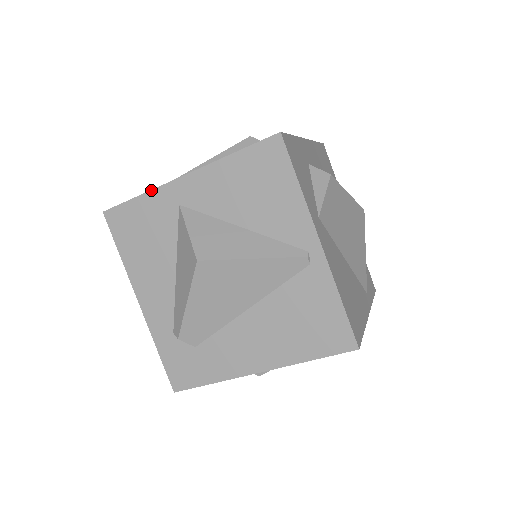
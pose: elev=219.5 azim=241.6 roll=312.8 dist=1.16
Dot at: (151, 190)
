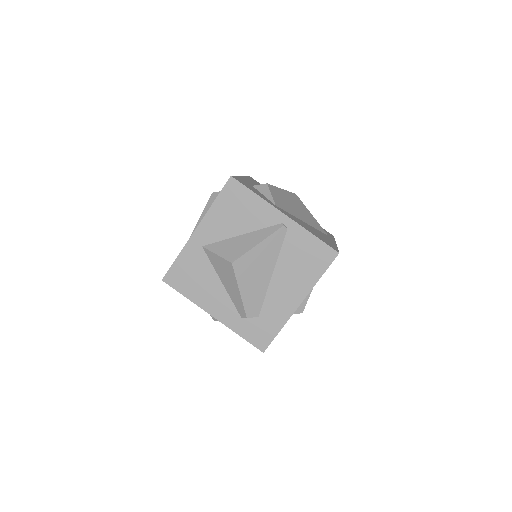
Dot at: (182, 249)
